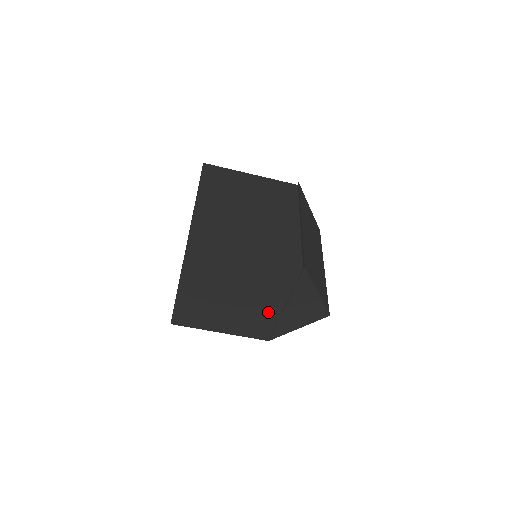
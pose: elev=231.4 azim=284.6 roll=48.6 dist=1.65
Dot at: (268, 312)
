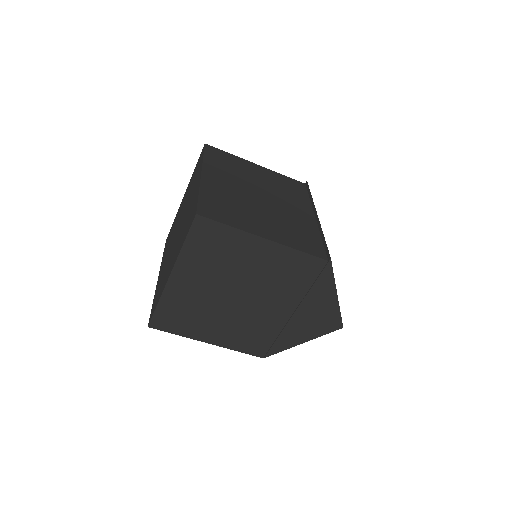
Dot at: (272, 318)
